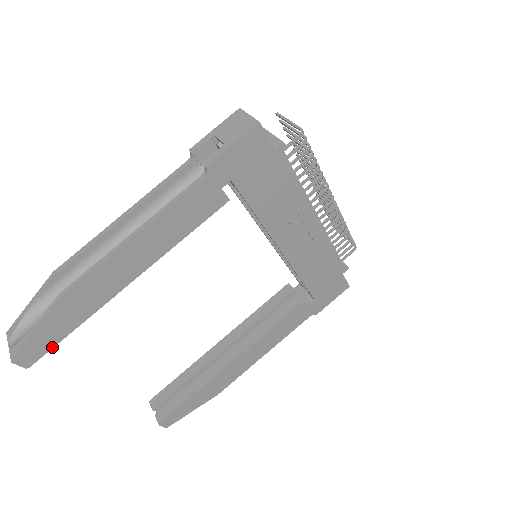
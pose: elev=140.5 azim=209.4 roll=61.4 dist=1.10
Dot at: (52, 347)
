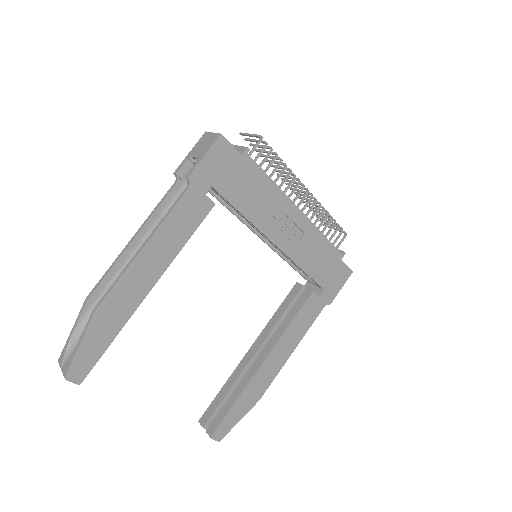
Dot at: (96, 361)
